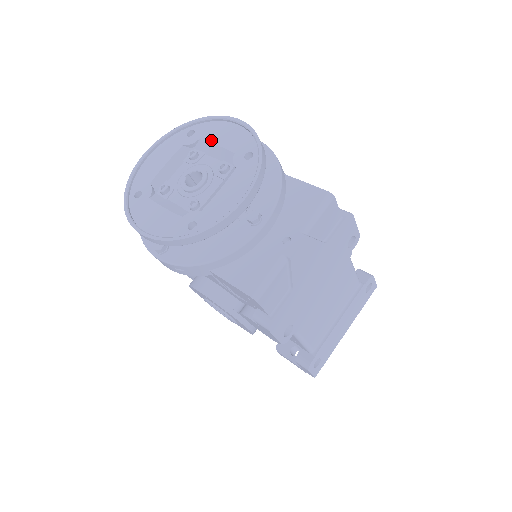
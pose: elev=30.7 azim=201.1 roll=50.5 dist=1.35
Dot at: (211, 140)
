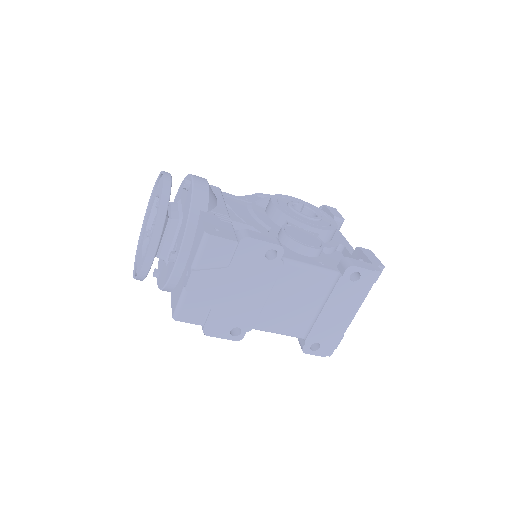
Dot at: (159, 193)
